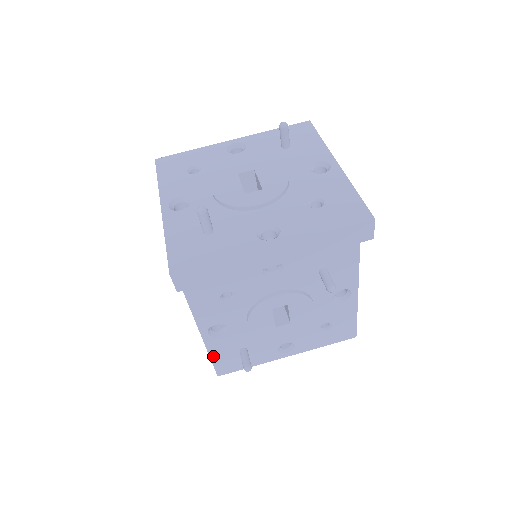
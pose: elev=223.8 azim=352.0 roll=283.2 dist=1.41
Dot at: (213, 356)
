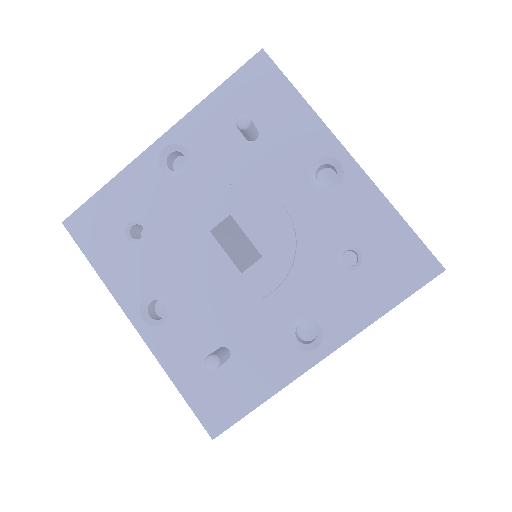
Dot at: occluded
